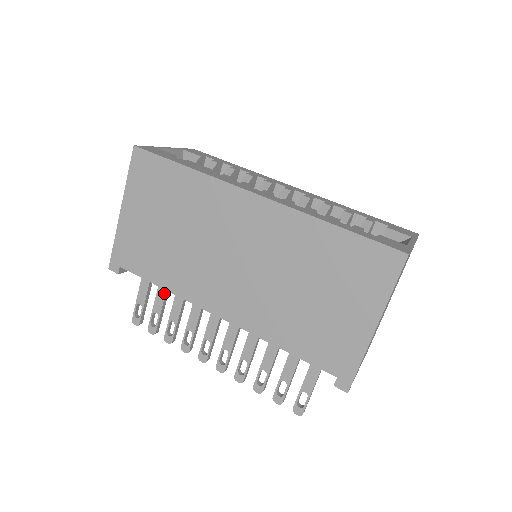
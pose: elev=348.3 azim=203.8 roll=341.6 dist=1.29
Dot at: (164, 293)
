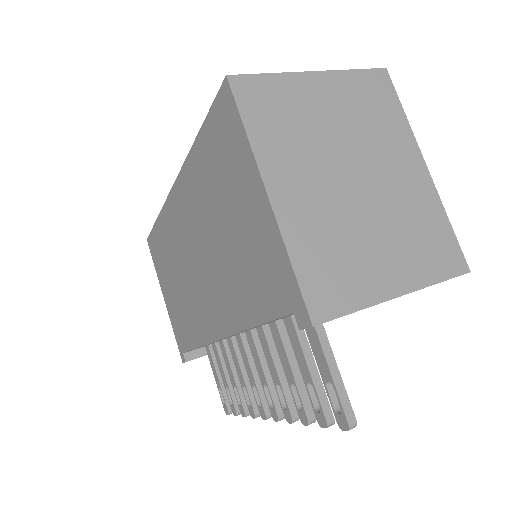
Dot at: (219, 358)
